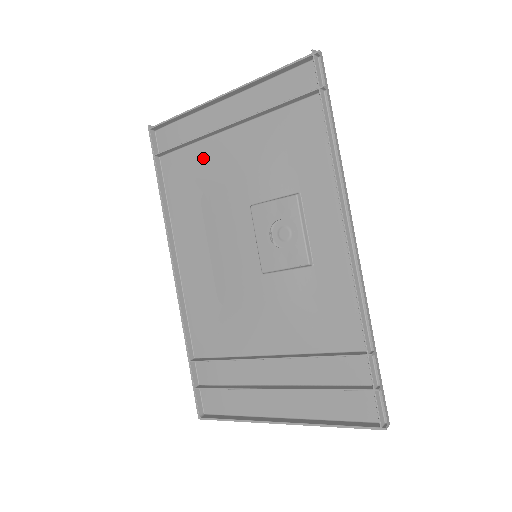
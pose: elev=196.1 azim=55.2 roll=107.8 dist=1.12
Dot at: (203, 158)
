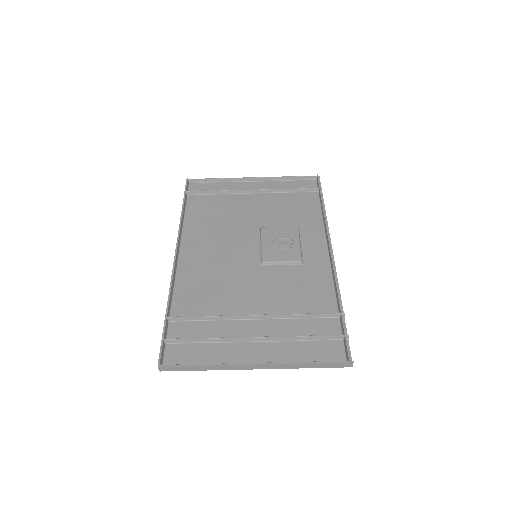
Dot at: (227, 202)
